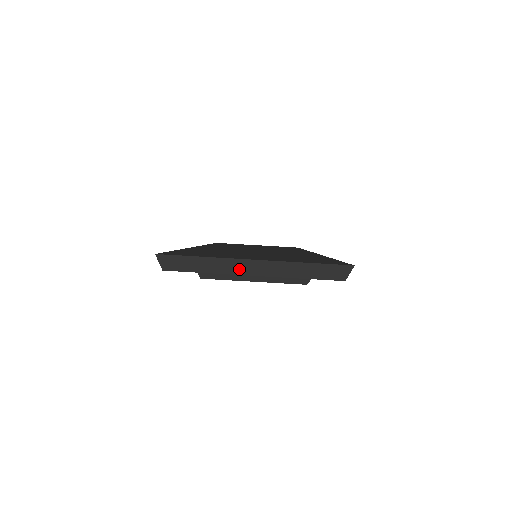
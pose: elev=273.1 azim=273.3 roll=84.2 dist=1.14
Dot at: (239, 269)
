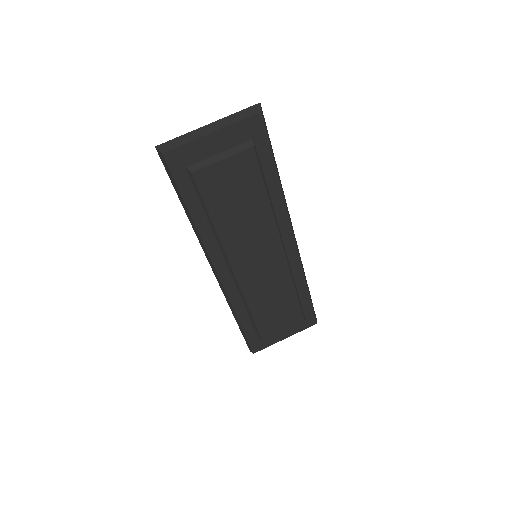
Dot at: (203, 133)
